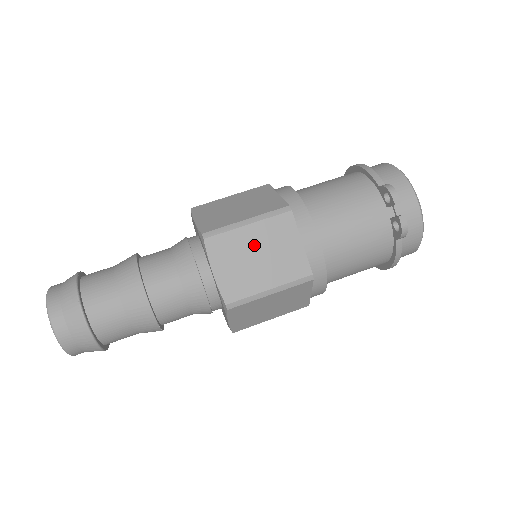
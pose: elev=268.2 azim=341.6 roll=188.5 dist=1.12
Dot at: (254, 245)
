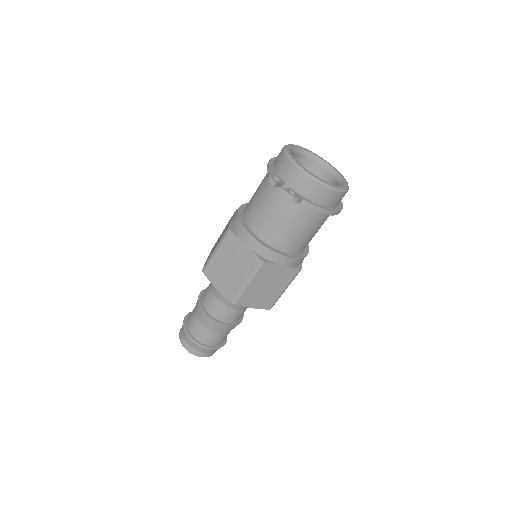
Dot at: (225, 261)
